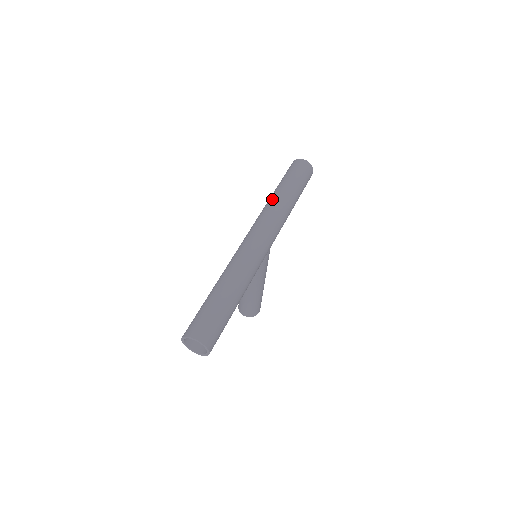
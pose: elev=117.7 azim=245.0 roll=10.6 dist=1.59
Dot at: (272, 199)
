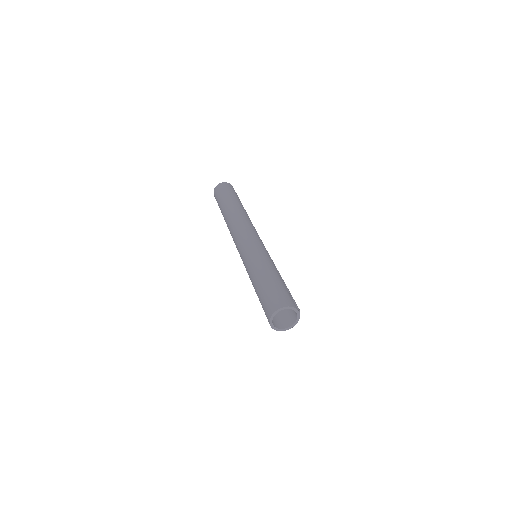
Dot at: (226, 215)
